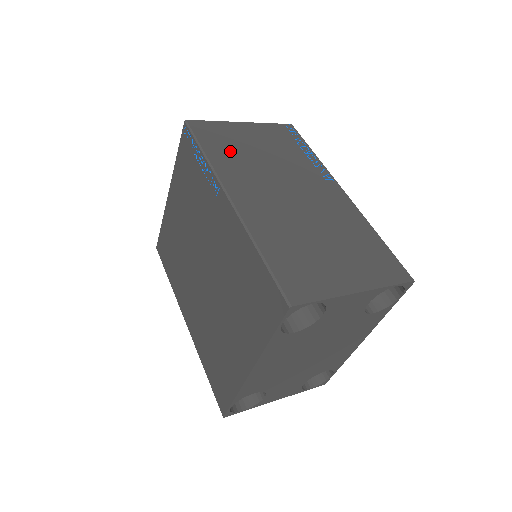
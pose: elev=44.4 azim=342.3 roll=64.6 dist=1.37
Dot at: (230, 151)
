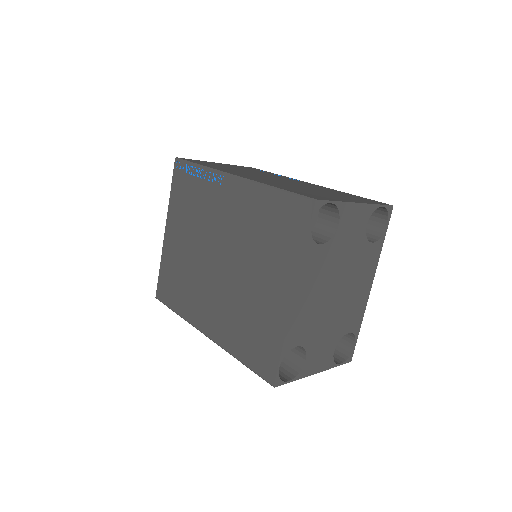
Dot at: occluded
